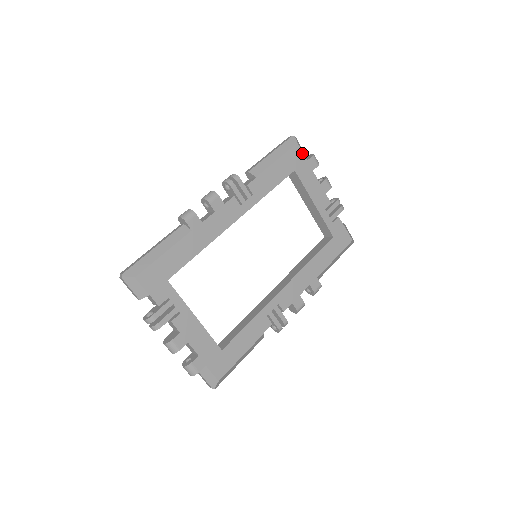
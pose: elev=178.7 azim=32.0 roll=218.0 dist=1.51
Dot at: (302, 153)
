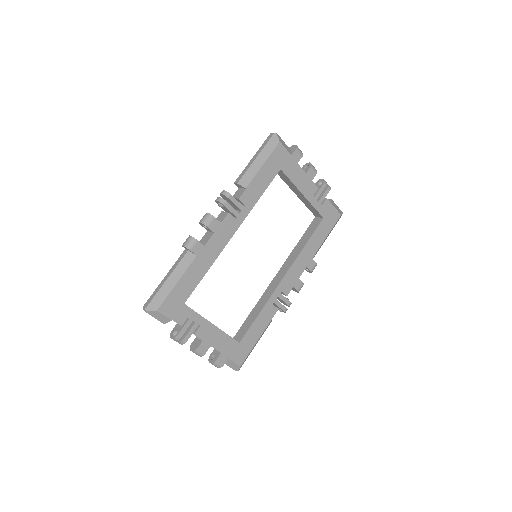
Dot at: (285, 150)
